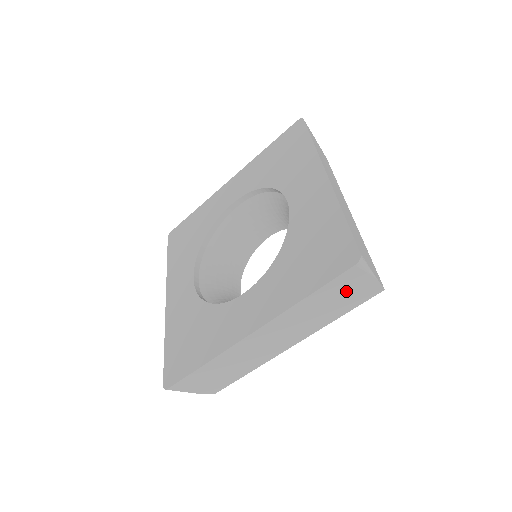
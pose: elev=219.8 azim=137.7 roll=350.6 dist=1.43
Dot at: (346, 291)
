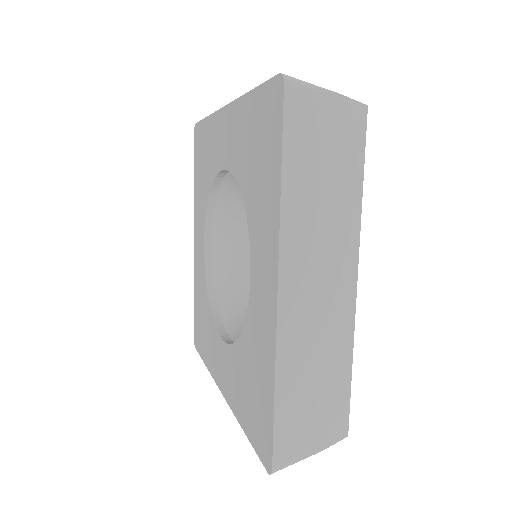
Dot at: occluded
